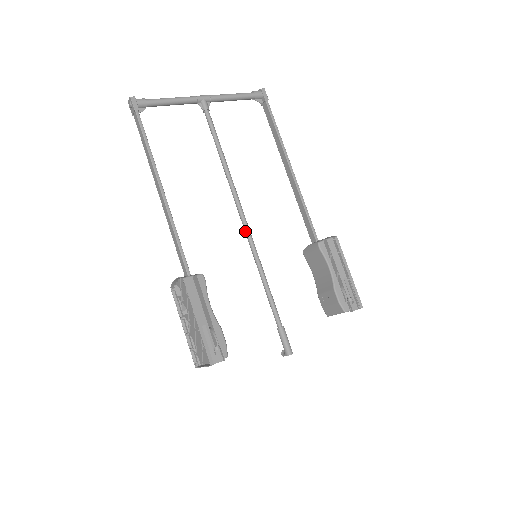
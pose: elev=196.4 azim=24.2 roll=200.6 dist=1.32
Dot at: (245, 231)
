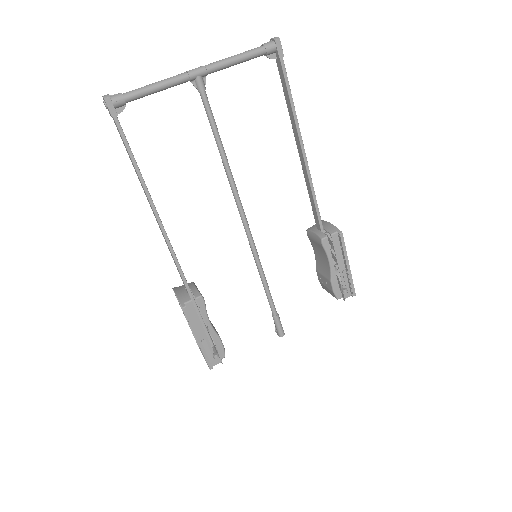
Dot at: (246, 233)
